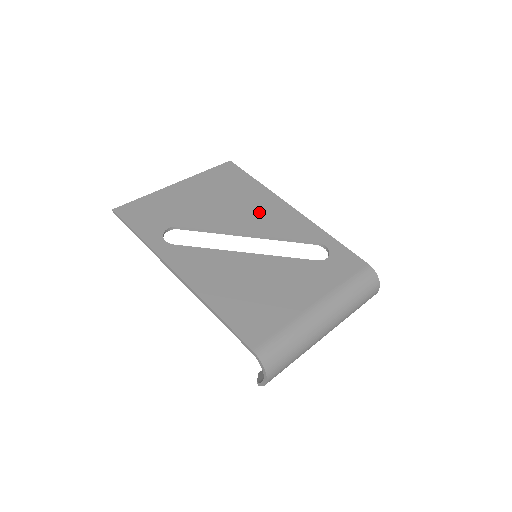
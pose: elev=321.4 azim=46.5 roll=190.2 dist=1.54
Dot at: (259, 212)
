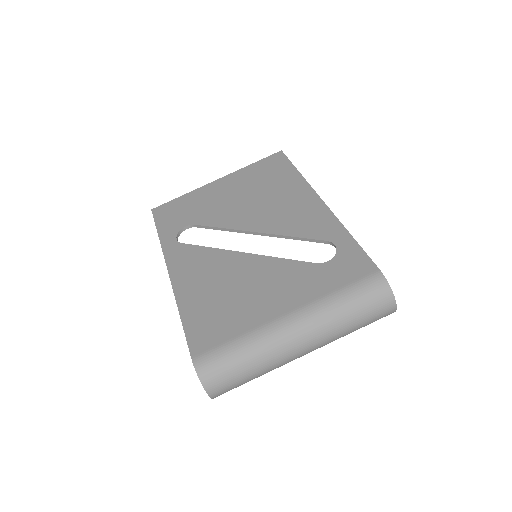
Dot at: (280, 206)
